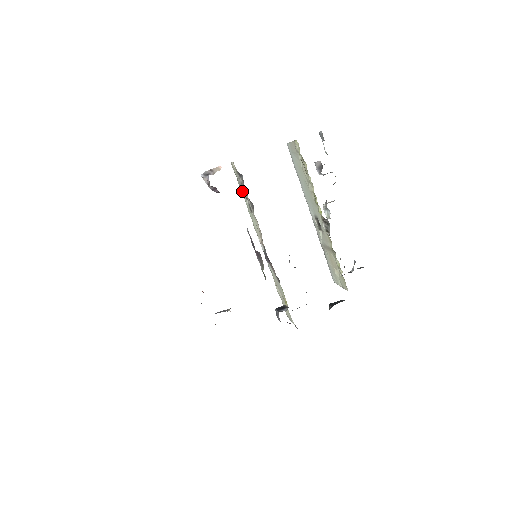
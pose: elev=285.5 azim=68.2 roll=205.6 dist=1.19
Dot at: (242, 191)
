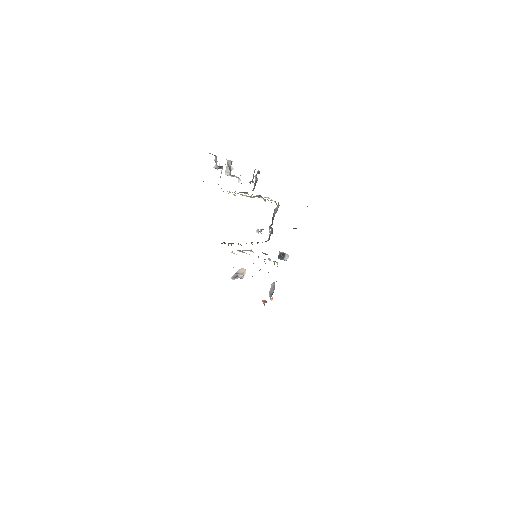
Dot at: occluded
